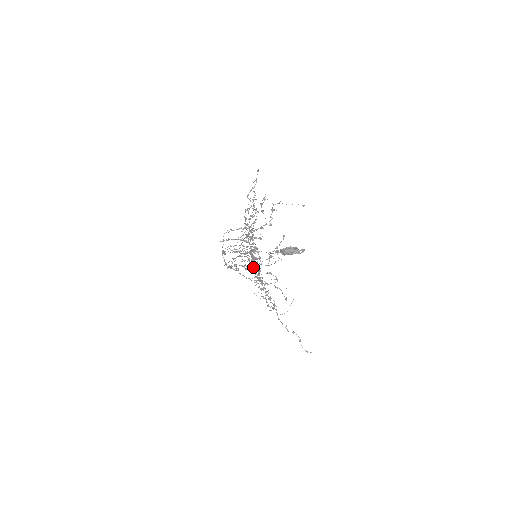
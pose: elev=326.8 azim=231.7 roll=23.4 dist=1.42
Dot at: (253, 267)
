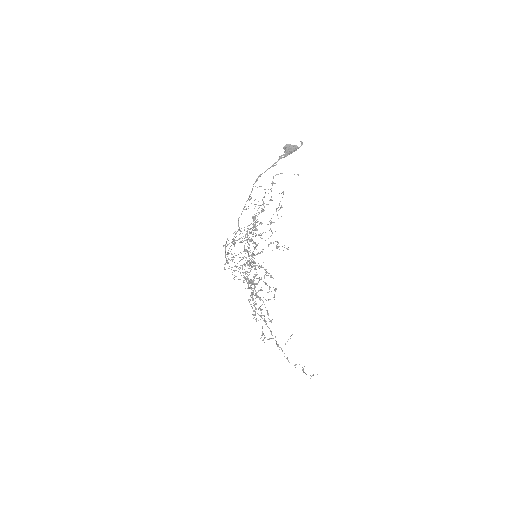
Dot at: (251, 297)
